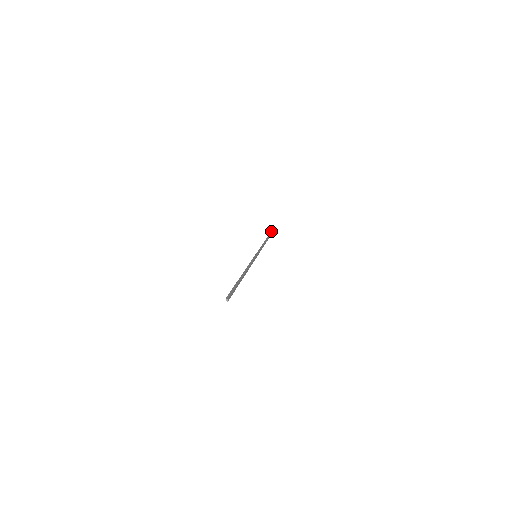
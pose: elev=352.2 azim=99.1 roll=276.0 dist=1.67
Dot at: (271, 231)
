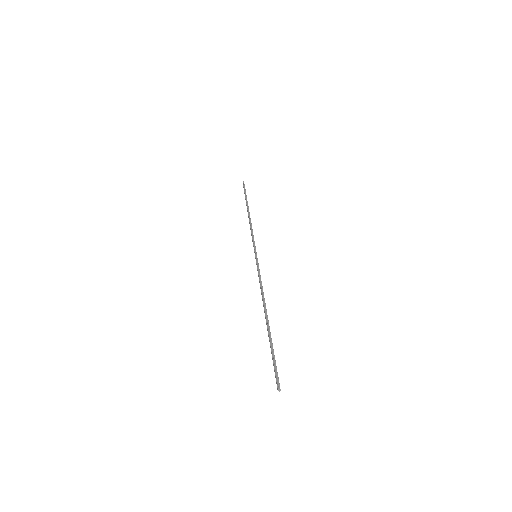
Dot at: (243, 183)
